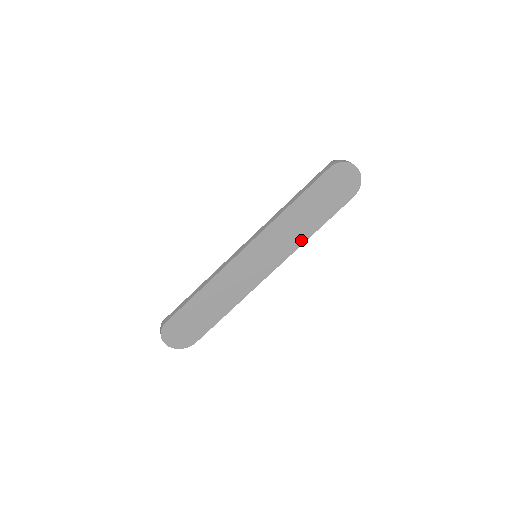
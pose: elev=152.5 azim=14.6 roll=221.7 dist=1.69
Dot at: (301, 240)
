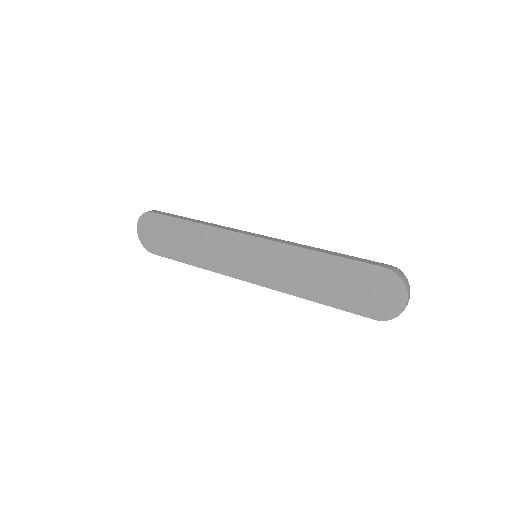
Dot at: (295, 291)
